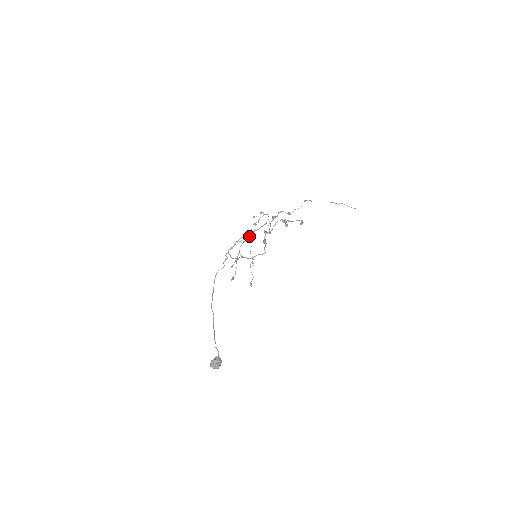
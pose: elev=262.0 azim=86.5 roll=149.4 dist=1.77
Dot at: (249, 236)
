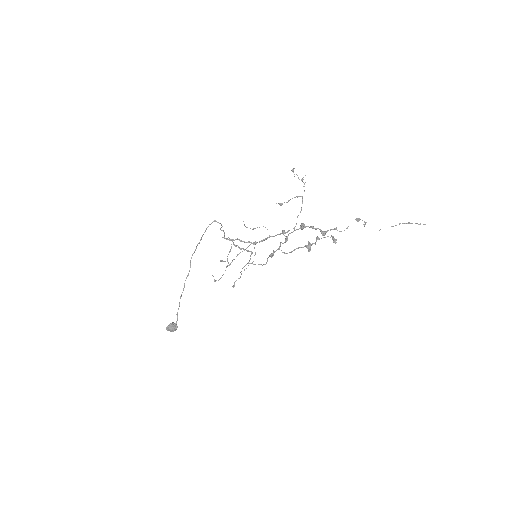
Dot at: (256, 243)
